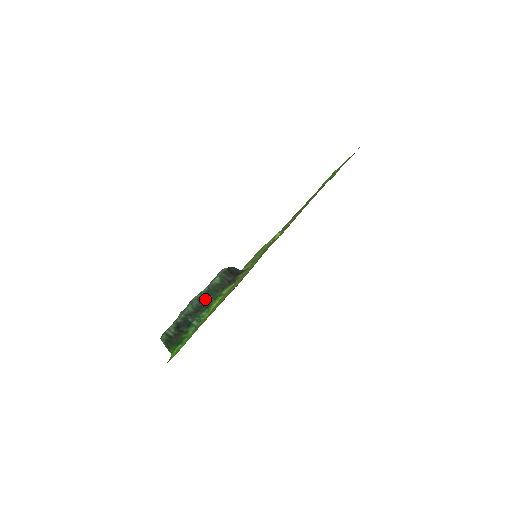
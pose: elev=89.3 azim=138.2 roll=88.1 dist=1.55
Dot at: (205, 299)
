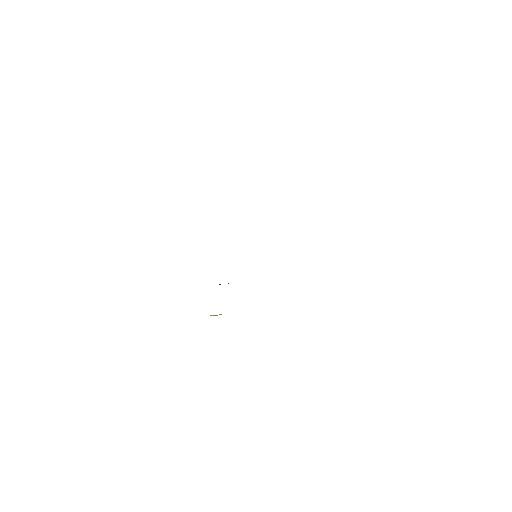
Dot at: occluded
